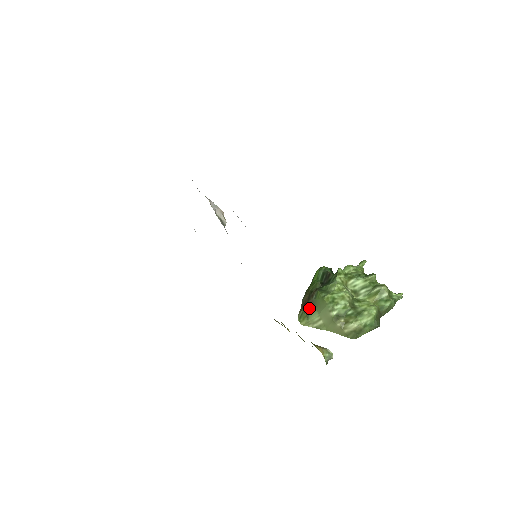
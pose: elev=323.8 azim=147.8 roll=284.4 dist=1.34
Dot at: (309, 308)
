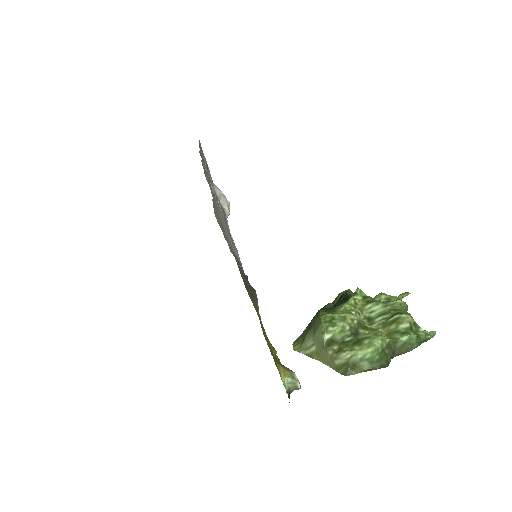
Dot at: (307, 330)
